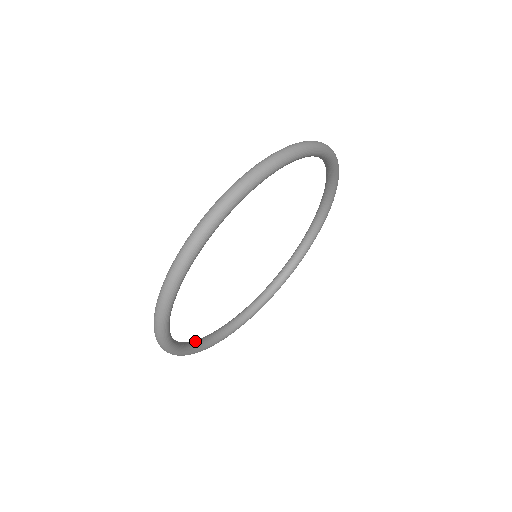
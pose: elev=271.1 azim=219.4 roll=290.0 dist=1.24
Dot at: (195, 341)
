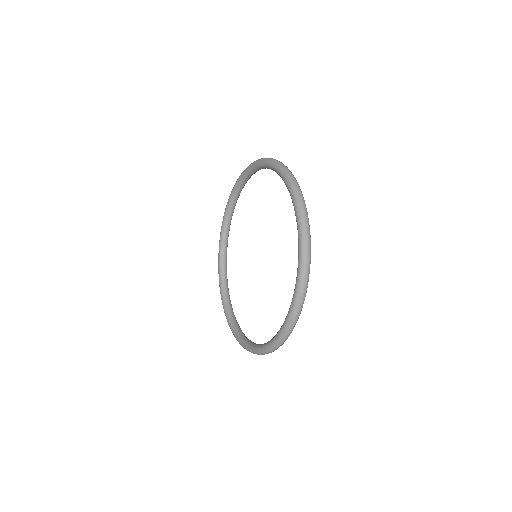
Dot at: (224, 290)
